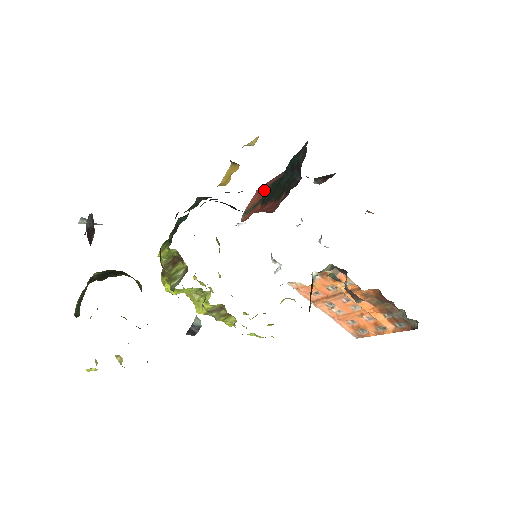
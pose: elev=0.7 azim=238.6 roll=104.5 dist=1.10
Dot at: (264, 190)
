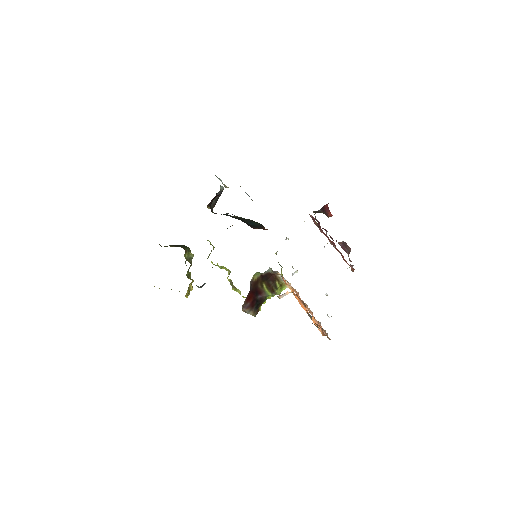
Dot at: occluded
